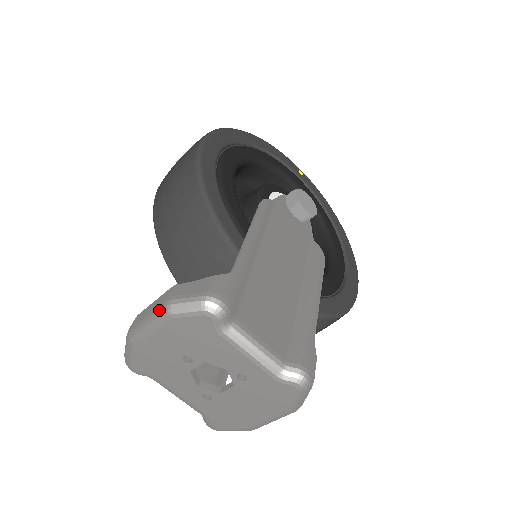
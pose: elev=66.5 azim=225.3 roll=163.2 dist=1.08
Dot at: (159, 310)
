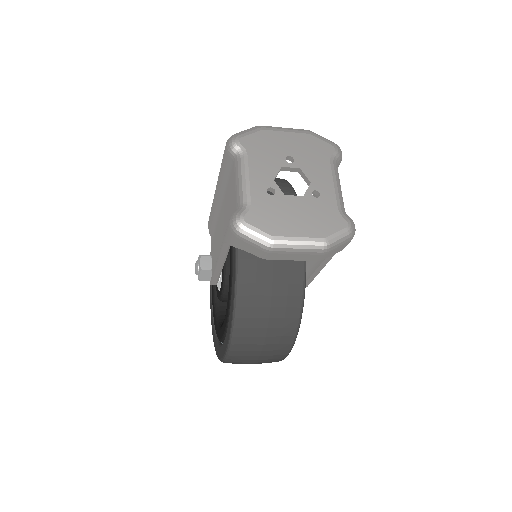
Dot at: (301, 129)
